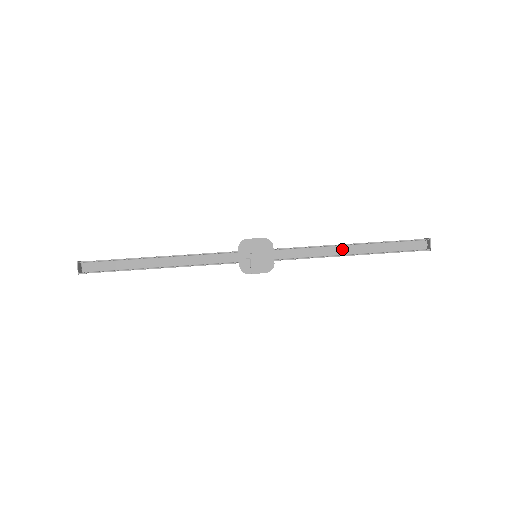
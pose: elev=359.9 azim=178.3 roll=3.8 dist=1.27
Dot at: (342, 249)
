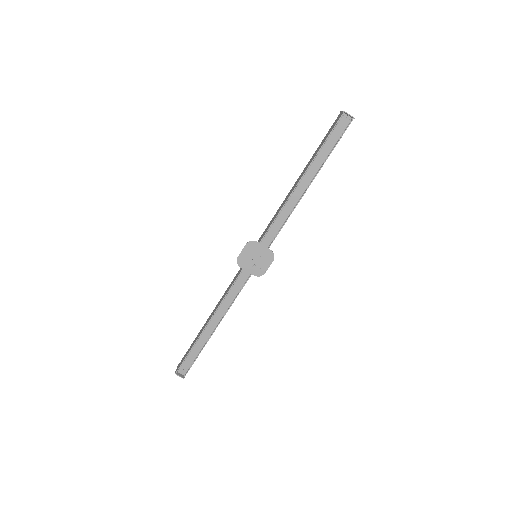
Dot at: (298, 192)
